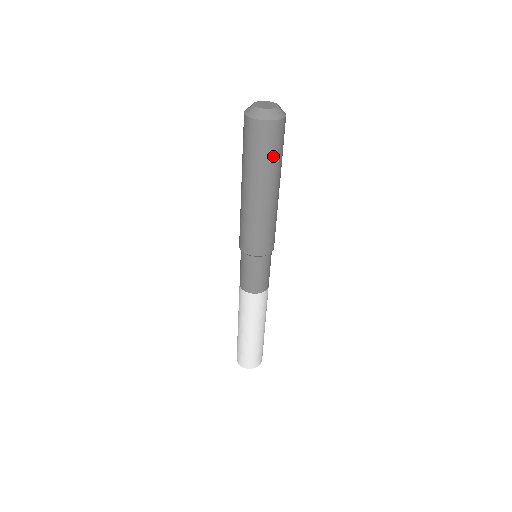
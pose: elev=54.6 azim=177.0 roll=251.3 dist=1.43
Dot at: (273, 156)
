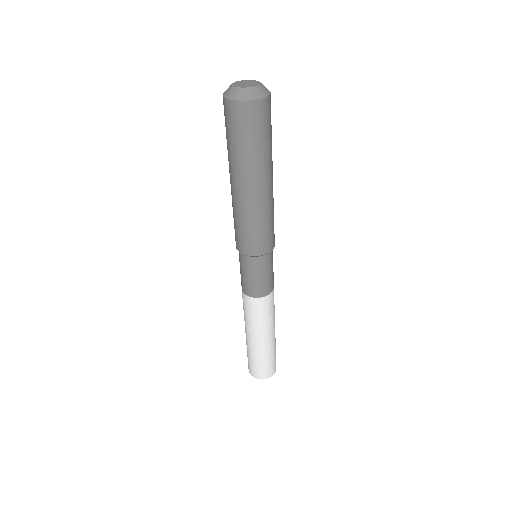
Dot at: (262, 141)
